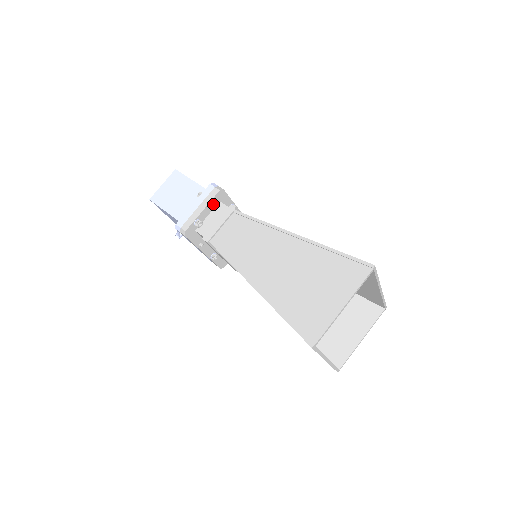
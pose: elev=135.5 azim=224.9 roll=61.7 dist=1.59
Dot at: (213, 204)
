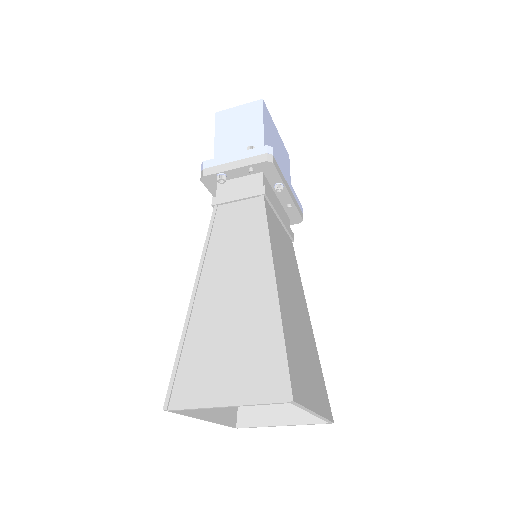
Dot at: (250, 170)
